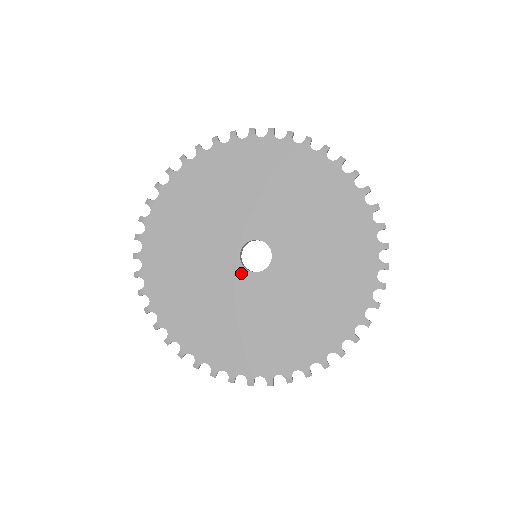
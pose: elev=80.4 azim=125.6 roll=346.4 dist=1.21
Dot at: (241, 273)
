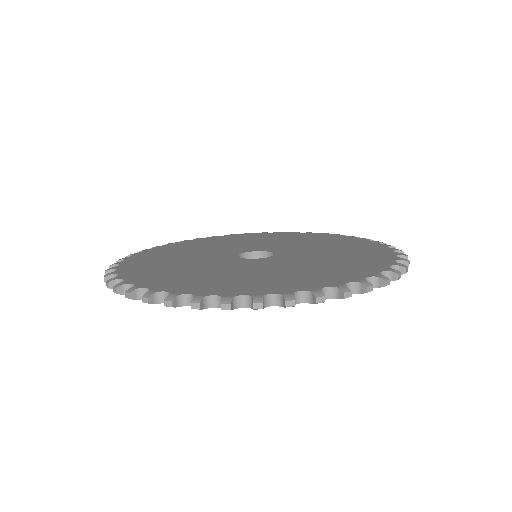
Dot at: (231, 257)
